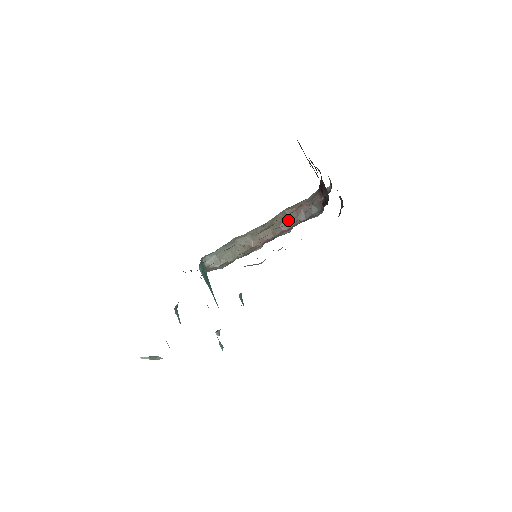
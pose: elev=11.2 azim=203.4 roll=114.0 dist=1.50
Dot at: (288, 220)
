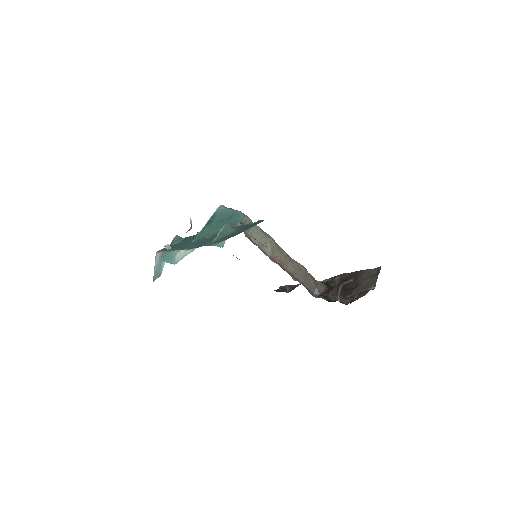
Dot at: (300, 274)
